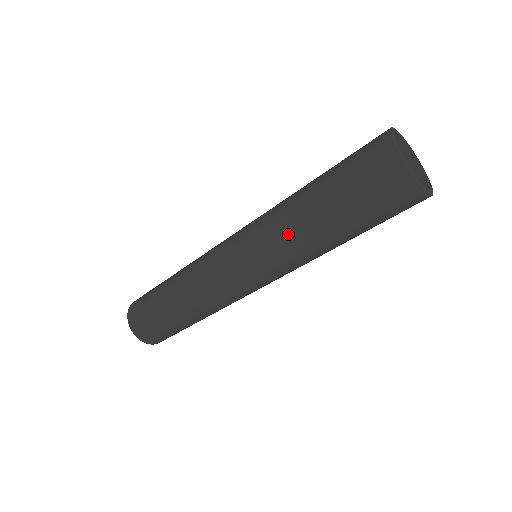
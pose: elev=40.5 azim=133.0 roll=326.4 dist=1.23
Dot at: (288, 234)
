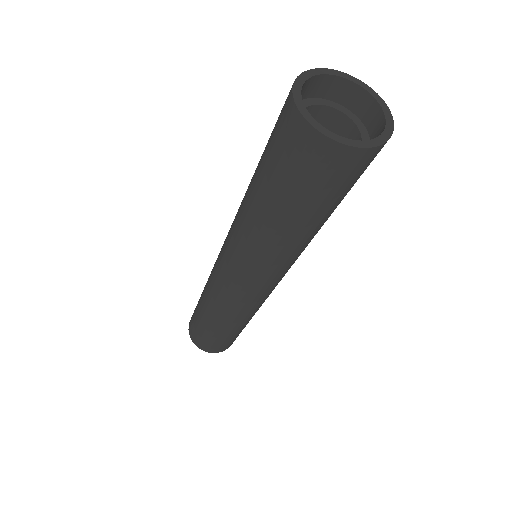
Dot at: (241, 222)
